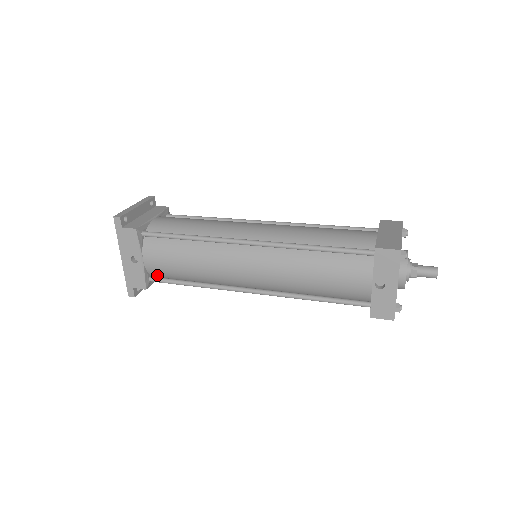
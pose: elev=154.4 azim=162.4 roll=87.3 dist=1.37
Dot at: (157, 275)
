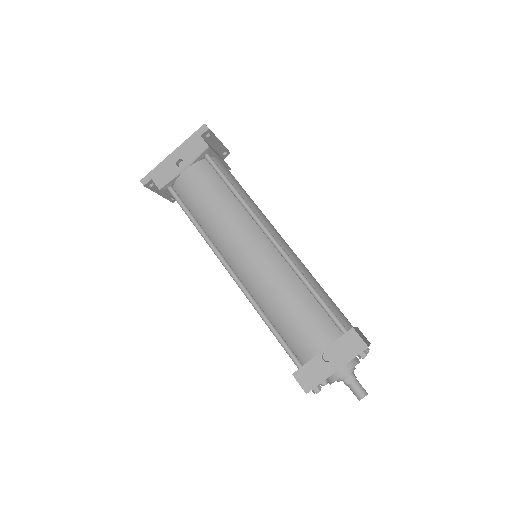
Dot at: (178, 191)
